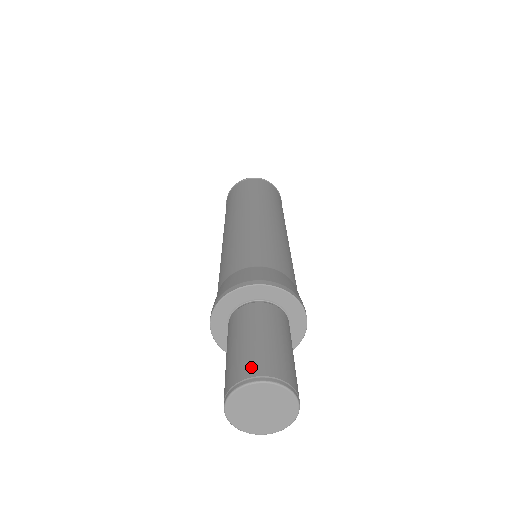
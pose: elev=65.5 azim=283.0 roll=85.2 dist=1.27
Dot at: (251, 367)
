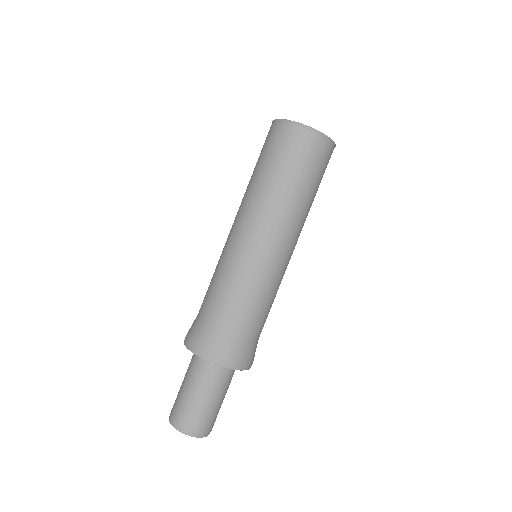
Dot at: (194, 425)
